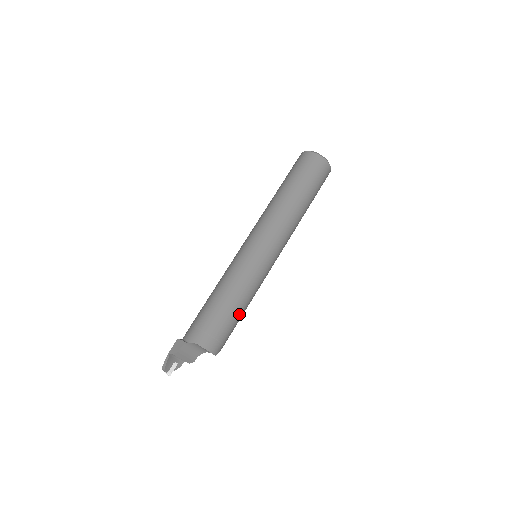
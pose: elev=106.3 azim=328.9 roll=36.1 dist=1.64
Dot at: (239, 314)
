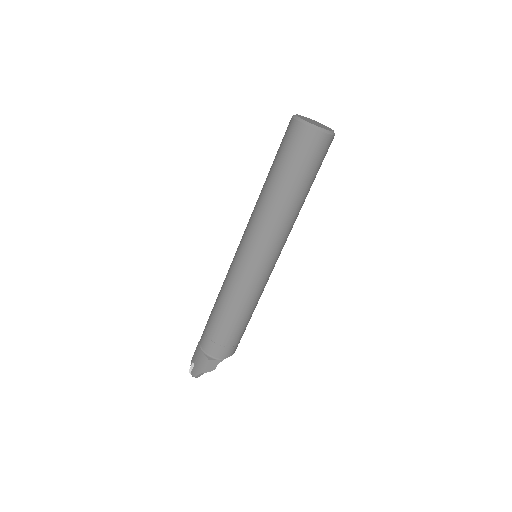
Dot at: occluded
